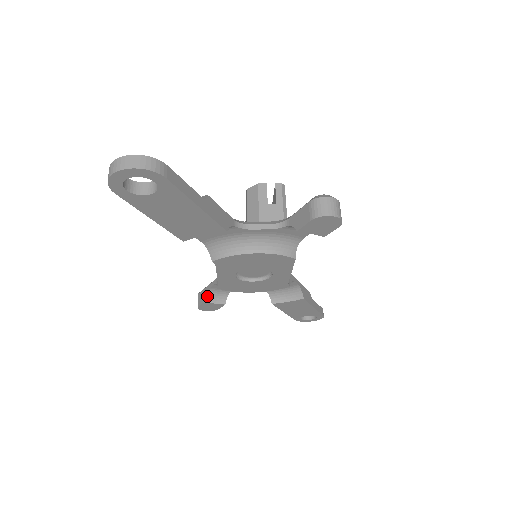
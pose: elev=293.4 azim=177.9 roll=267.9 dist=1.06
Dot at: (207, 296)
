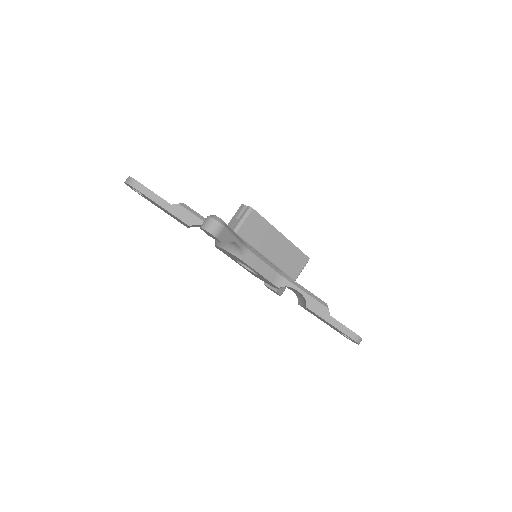
Dot at: occluded
